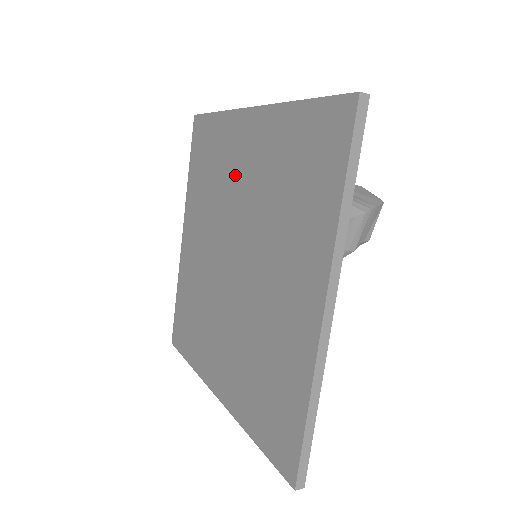
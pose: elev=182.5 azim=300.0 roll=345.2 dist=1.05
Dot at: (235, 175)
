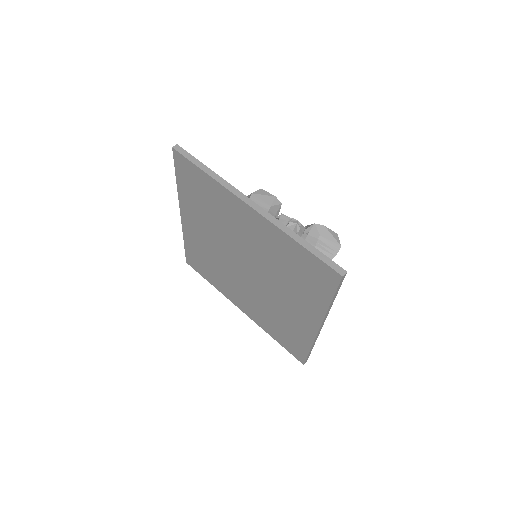
Dot at: (238, 229)
